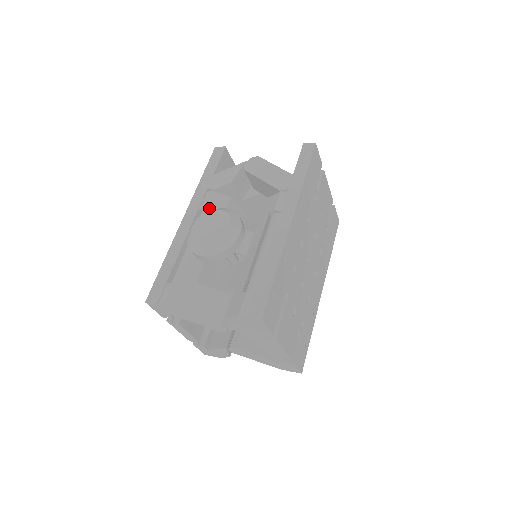
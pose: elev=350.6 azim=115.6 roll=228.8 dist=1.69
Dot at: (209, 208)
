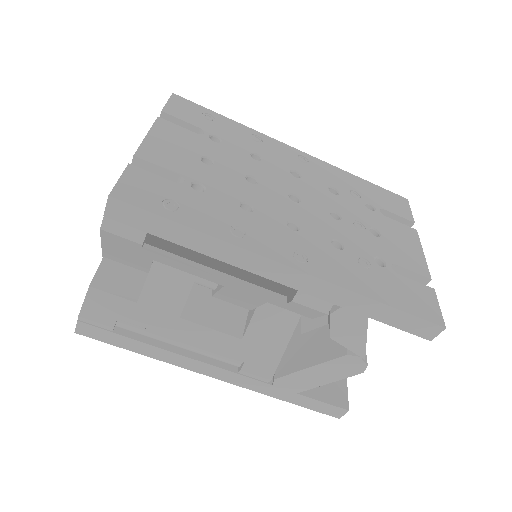
Dot at: occluded
